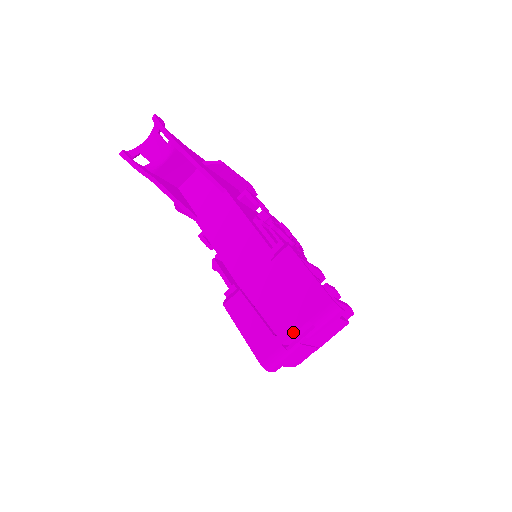
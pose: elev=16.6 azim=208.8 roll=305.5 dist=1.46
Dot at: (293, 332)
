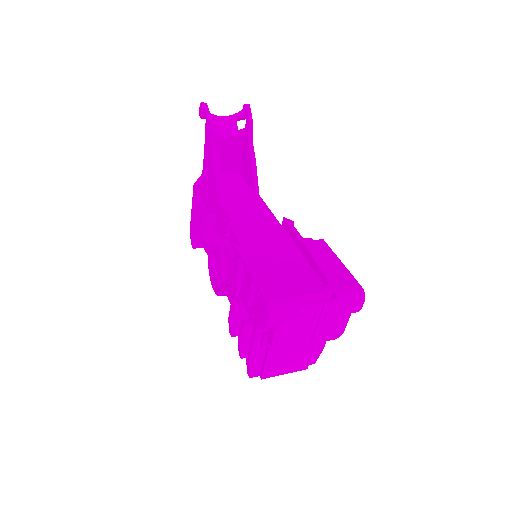
Dot at: (314, 292)
